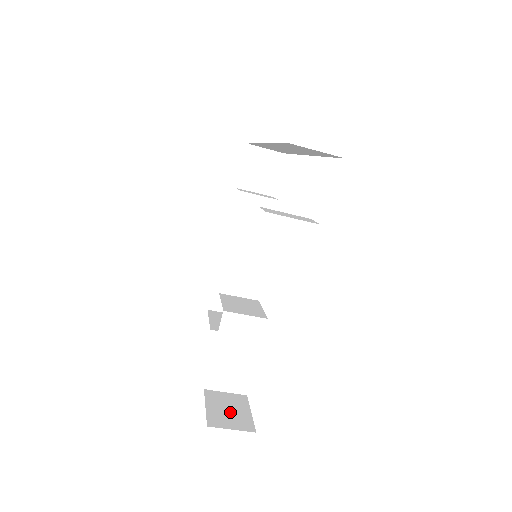
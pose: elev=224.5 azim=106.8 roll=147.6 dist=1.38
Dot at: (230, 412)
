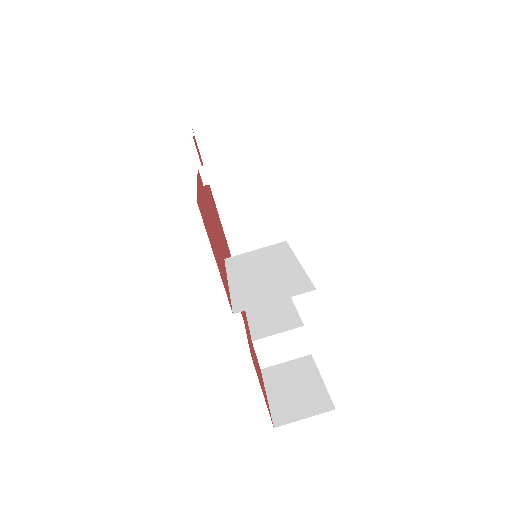
Dot at: occluded
